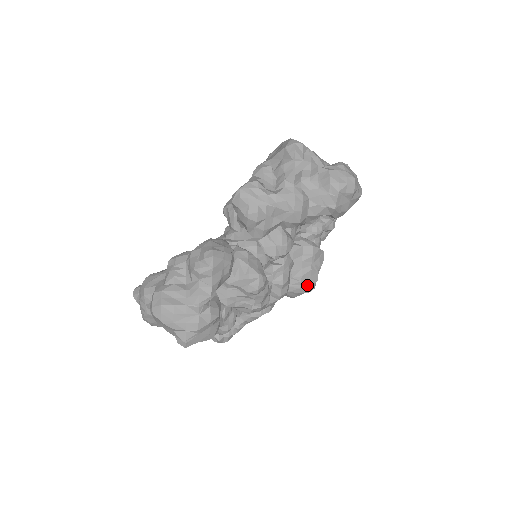
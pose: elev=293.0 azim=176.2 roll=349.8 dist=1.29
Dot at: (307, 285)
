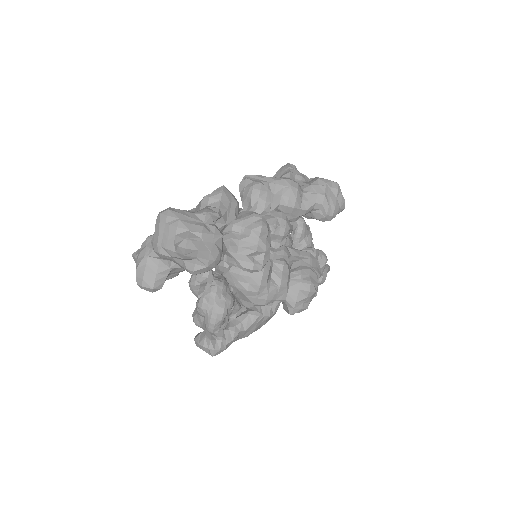
Dot at: (308, 281)
